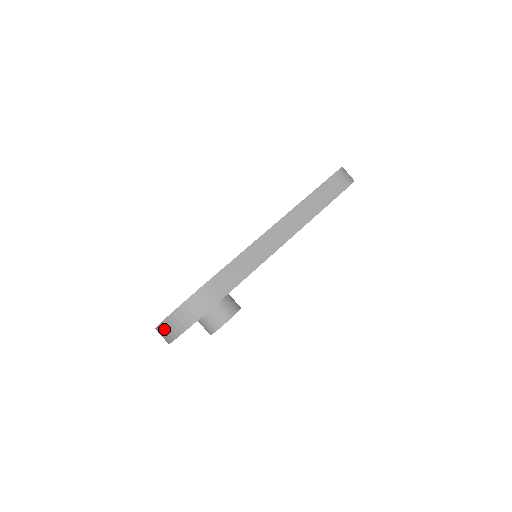
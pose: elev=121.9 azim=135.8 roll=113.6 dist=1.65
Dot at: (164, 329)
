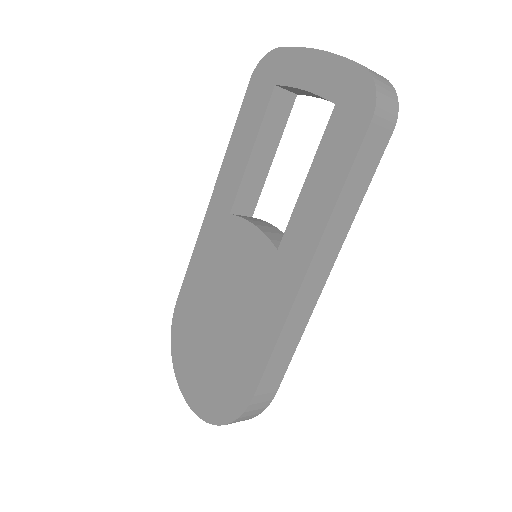
Dot at: occluded
